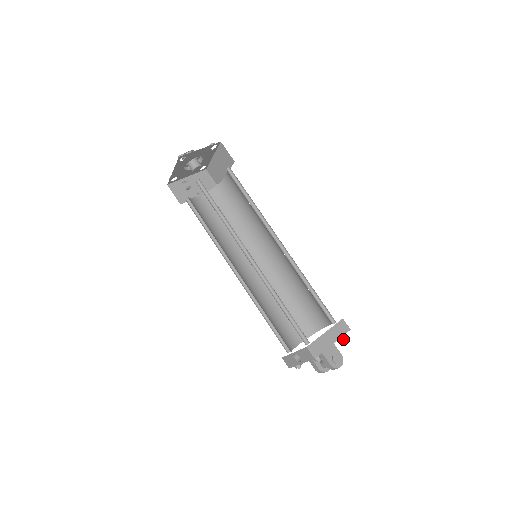
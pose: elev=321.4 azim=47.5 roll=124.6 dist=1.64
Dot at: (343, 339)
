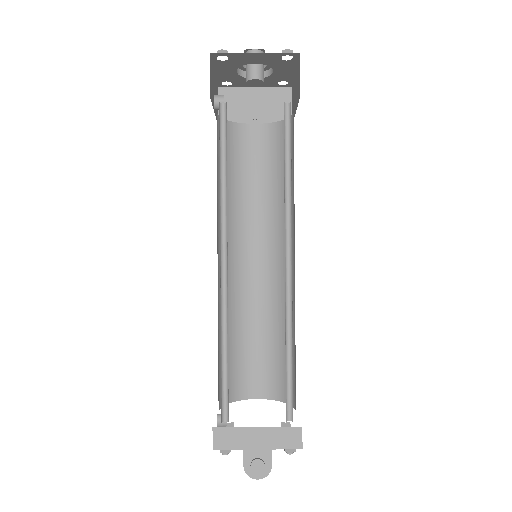
Dot at: (286, 450)
